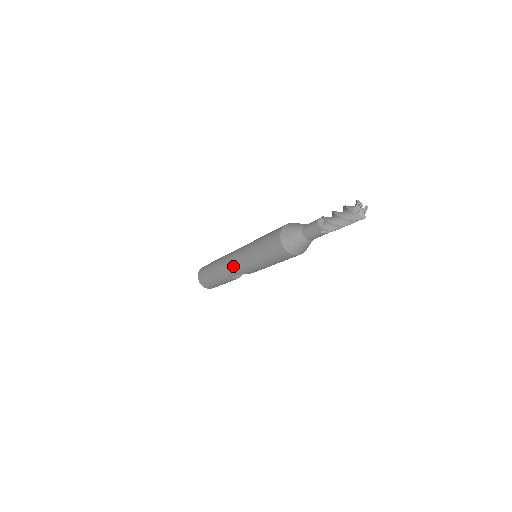
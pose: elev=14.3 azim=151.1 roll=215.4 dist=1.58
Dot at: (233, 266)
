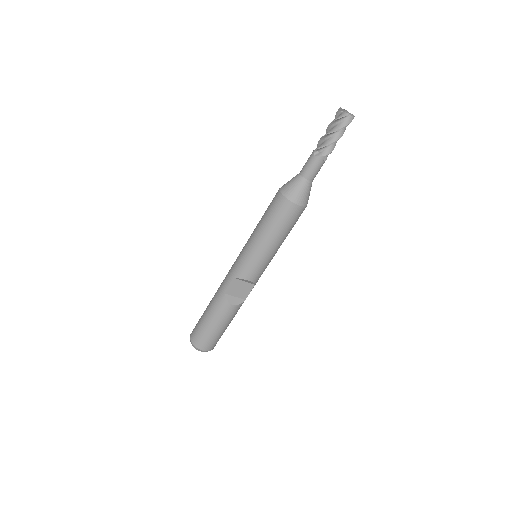
Dot at: (230, 270)
